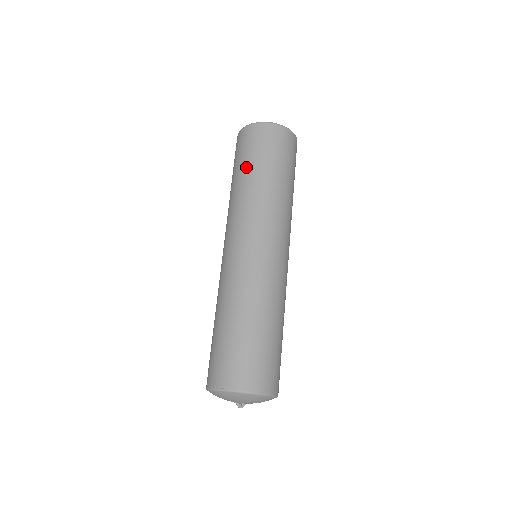
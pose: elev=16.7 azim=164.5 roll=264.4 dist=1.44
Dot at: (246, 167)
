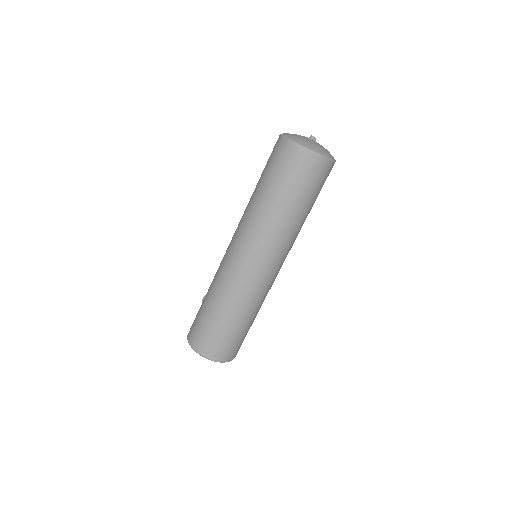
Dot at: (282, 194)
